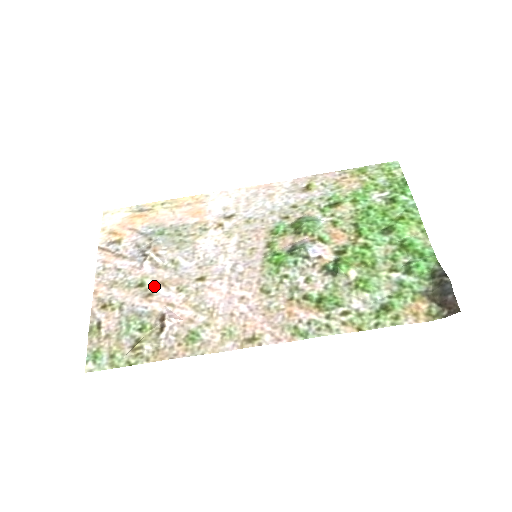
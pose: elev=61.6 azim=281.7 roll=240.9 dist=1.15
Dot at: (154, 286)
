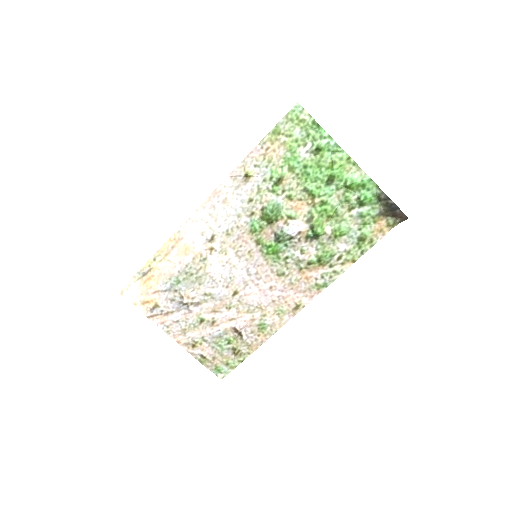
Dot at: (211, 316)
